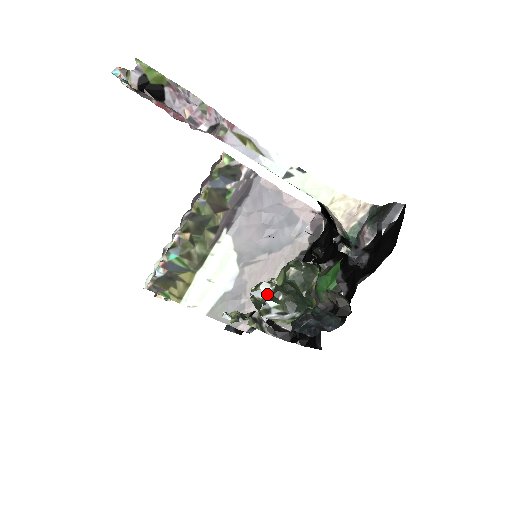
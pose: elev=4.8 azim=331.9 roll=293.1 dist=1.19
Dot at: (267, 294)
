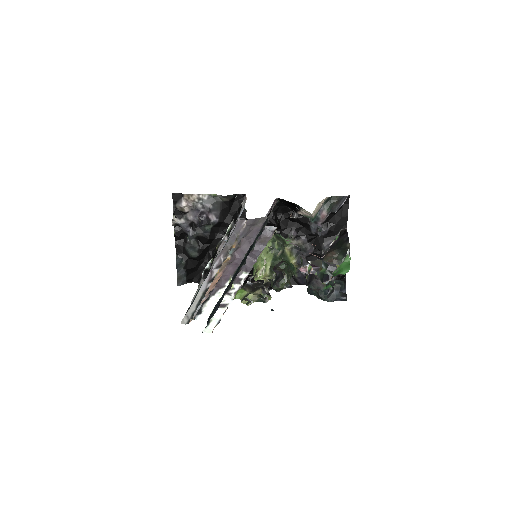
Dot at: (288, 283)
